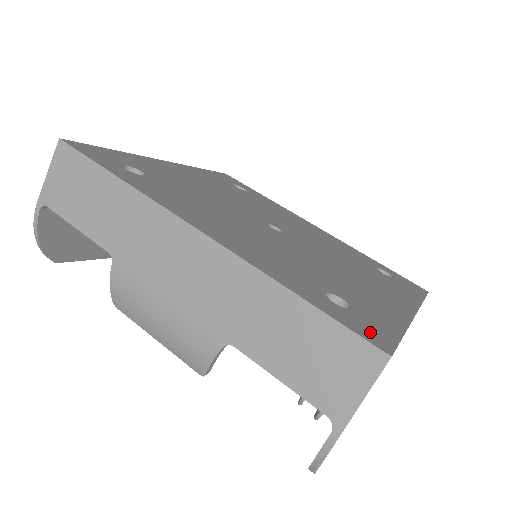
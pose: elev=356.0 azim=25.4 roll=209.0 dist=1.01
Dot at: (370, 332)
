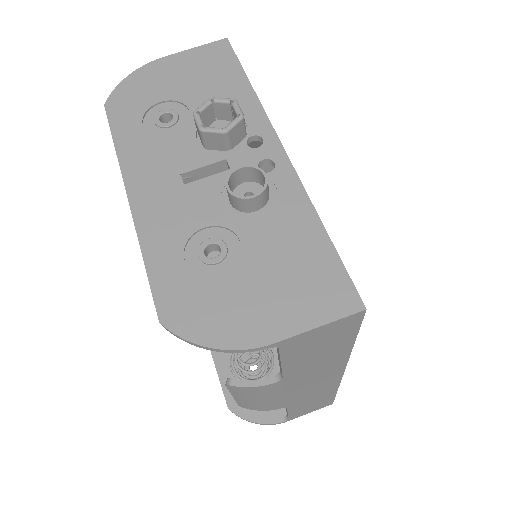
Dot at: occluded
